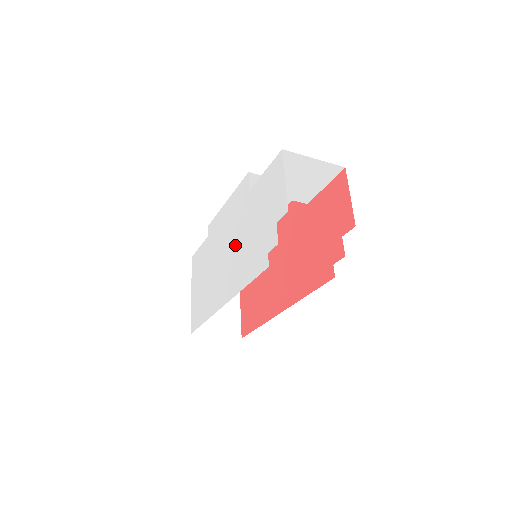
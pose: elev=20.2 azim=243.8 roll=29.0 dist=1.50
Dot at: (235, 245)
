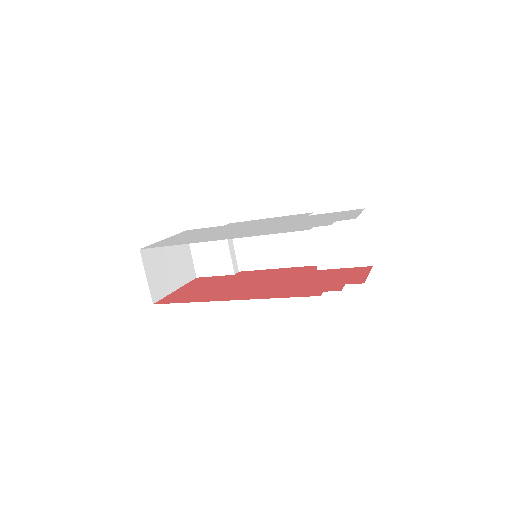
Dot at: (266, 226)
